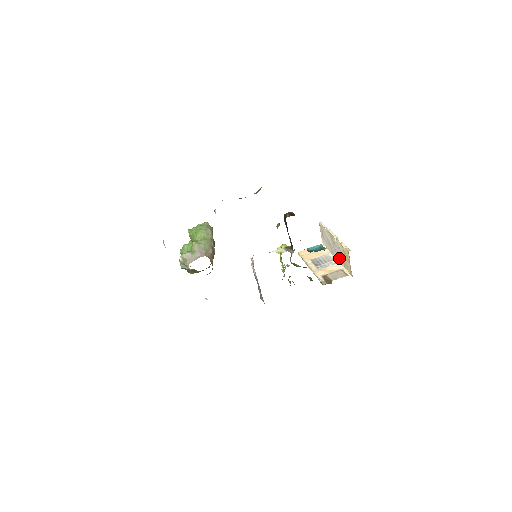
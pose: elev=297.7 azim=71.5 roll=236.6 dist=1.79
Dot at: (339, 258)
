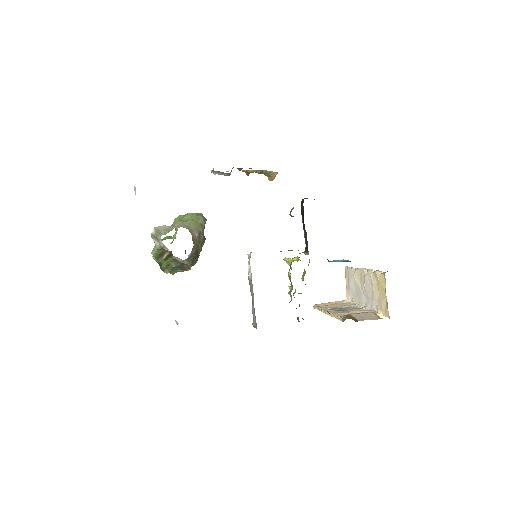
Dot at: (370, 301)
